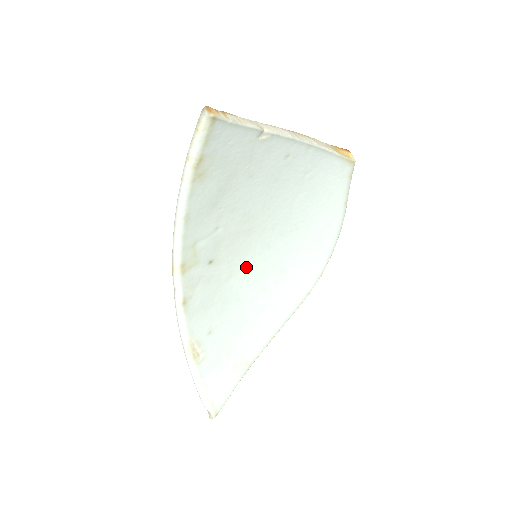
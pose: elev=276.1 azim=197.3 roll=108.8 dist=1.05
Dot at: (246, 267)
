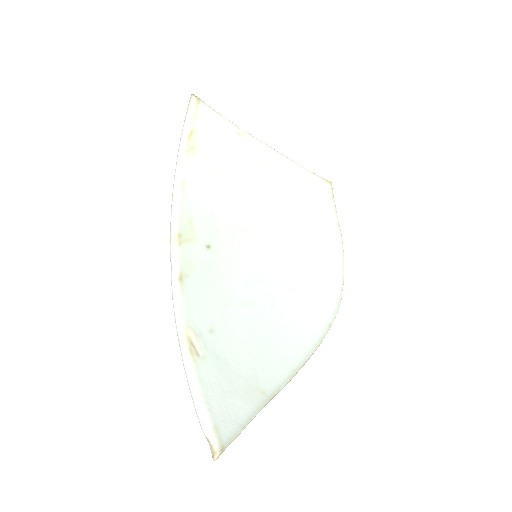
Dot at: (248, 270)
